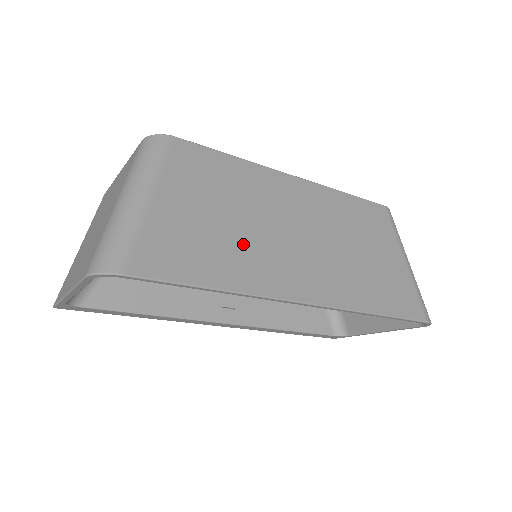
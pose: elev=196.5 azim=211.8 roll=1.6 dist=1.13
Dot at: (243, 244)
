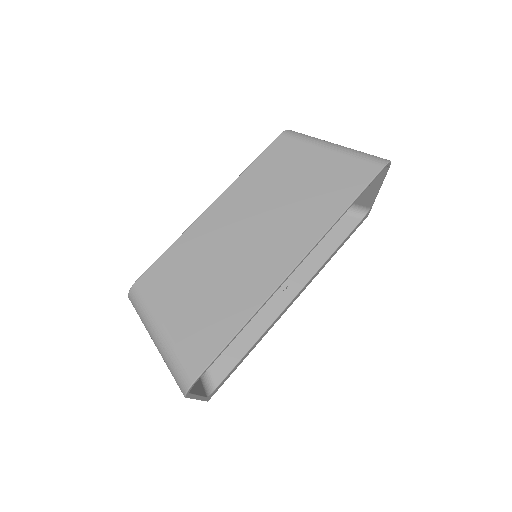
Dot at: (229, 284)
